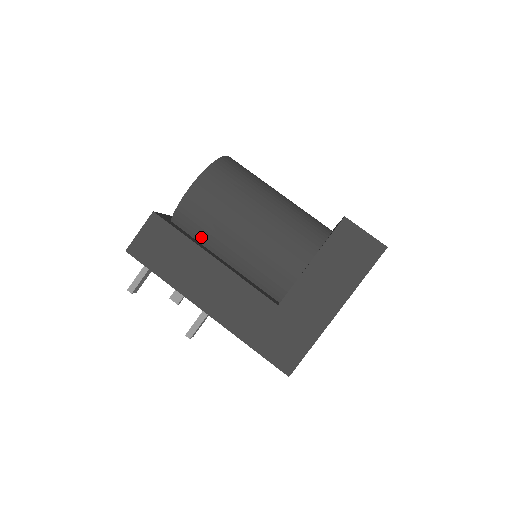
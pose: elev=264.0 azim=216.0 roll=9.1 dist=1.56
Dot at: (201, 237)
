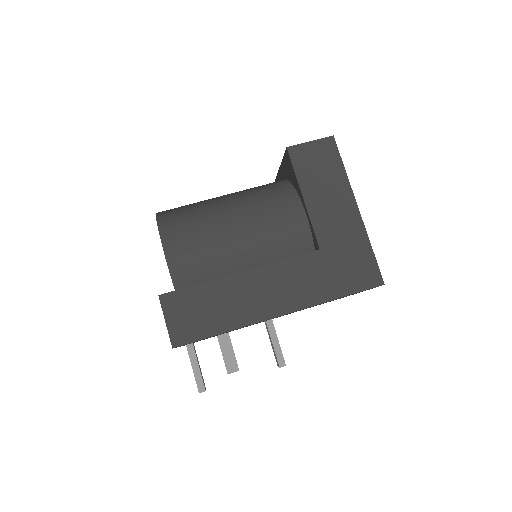
Dot at: (212, 275)
